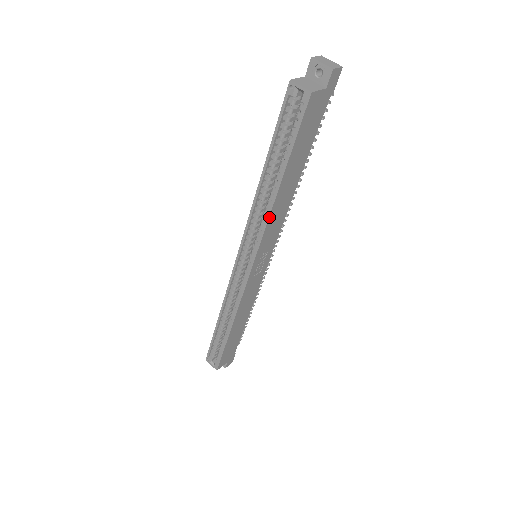
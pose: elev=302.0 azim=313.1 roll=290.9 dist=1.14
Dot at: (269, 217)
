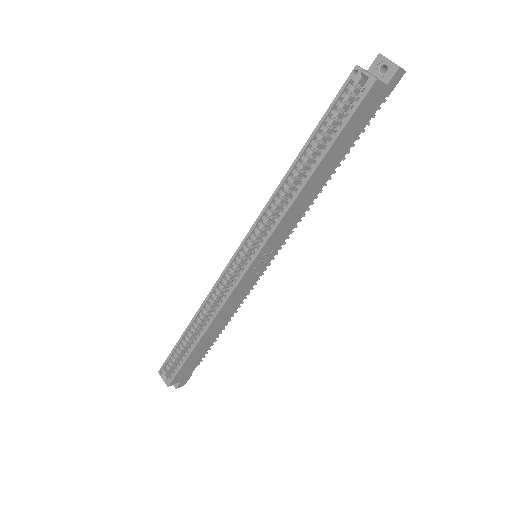
Dot at: (290, 207)
